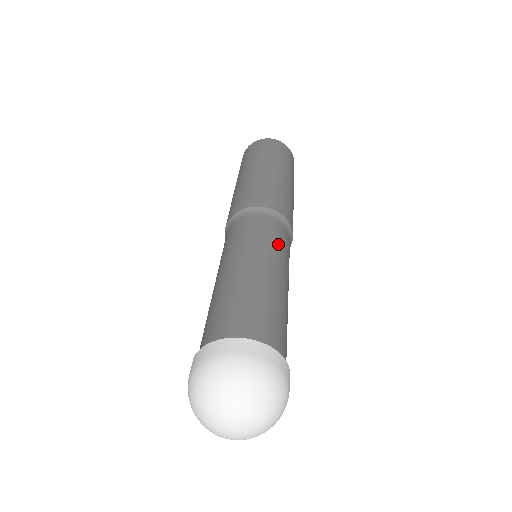
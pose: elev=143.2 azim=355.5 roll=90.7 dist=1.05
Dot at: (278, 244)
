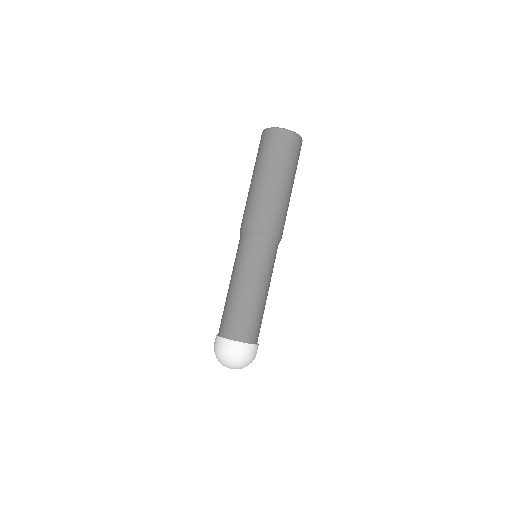
Dot at: (262, 264)
